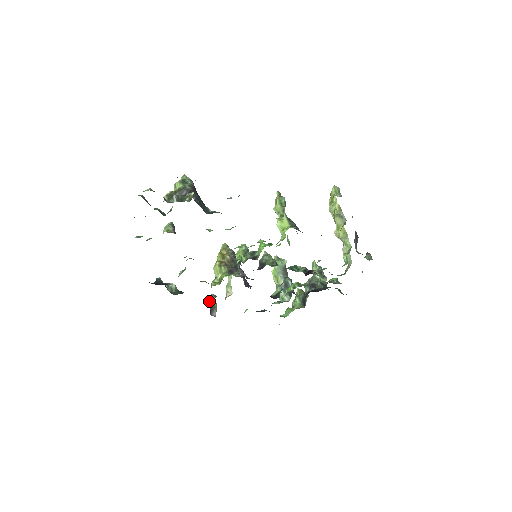
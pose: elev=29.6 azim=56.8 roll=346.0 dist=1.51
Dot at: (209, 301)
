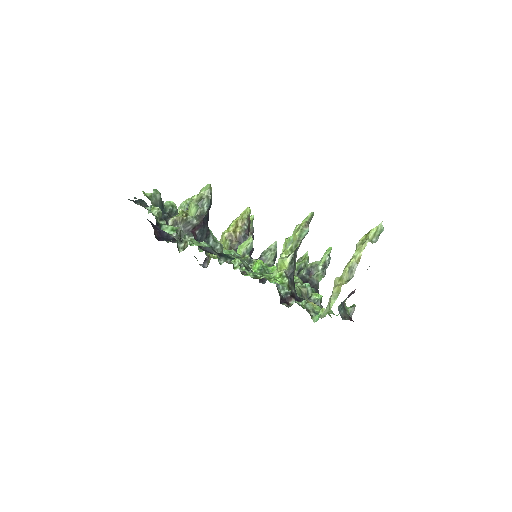
Dot at: occluded
